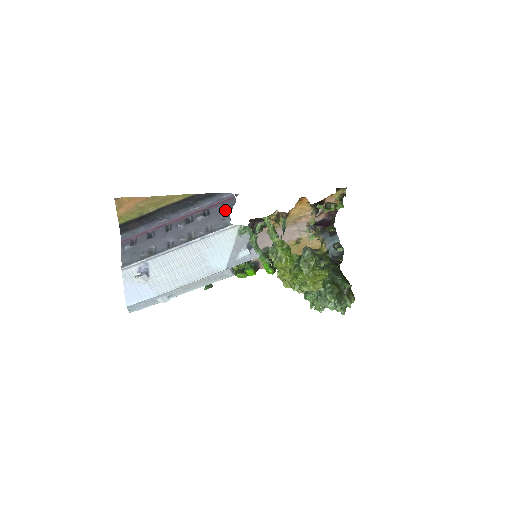
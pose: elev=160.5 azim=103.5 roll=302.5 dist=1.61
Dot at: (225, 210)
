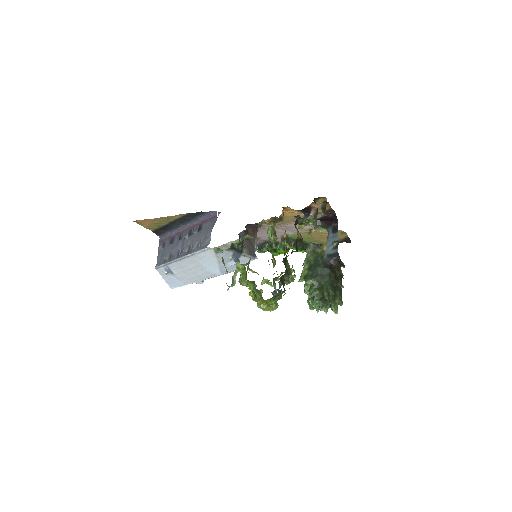
Dot at: (209, 228)
